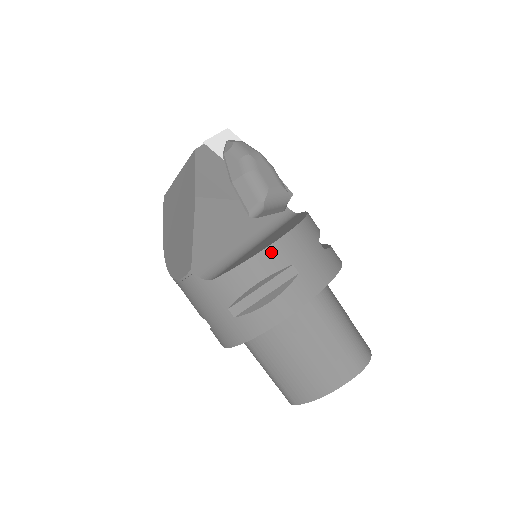
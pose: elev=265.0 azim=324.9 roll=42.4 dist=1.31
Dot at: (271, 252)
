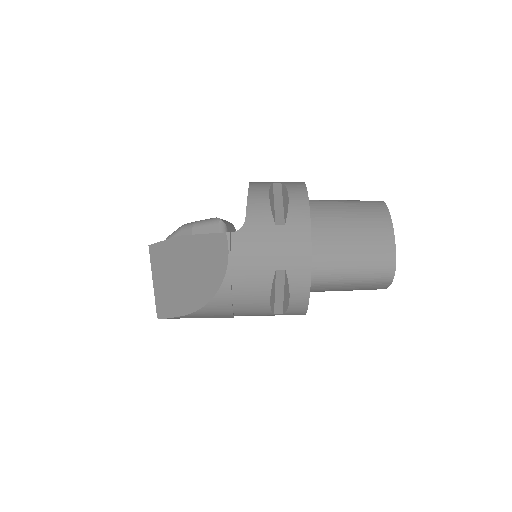
Dot at: (254, 185)
